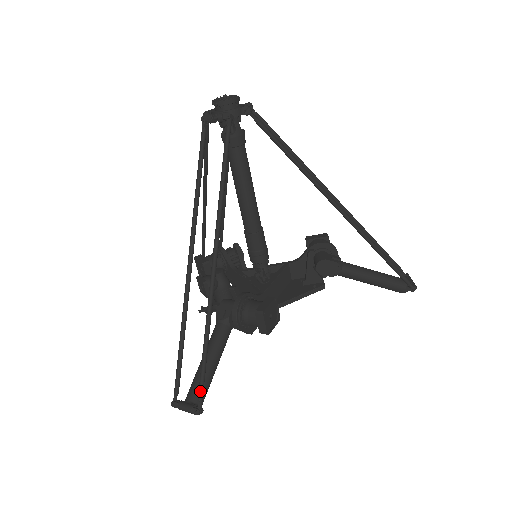
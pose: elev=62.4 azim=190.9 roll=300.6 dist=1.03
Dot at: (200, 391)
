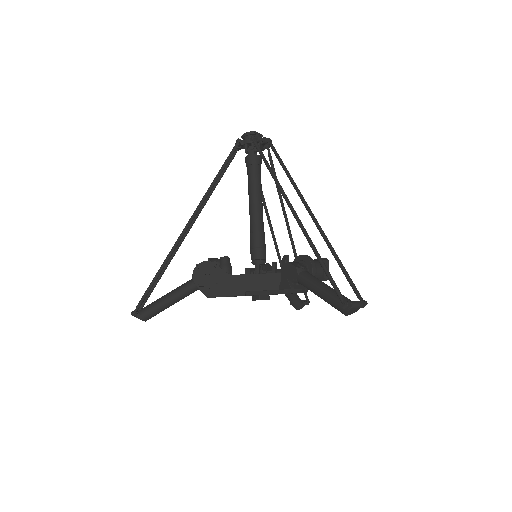
Dot at: (140, 300)
